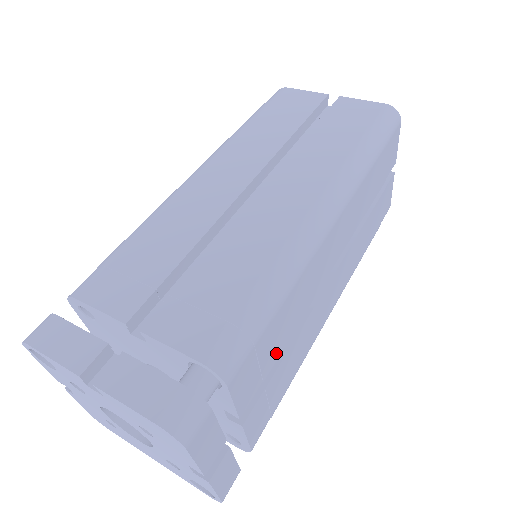
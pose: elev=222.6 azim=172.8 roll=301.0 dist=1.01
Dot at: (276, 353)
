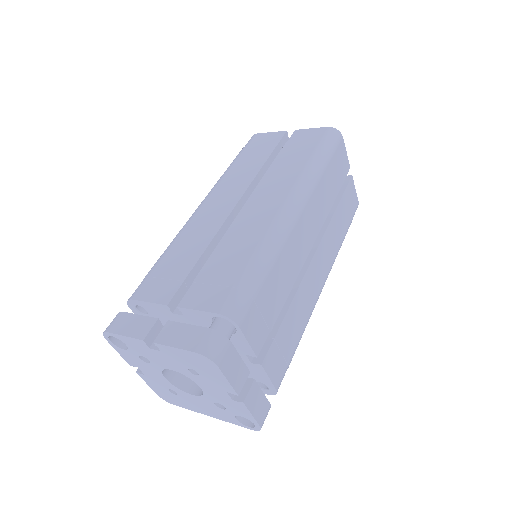
Dot at: (276, 311)
